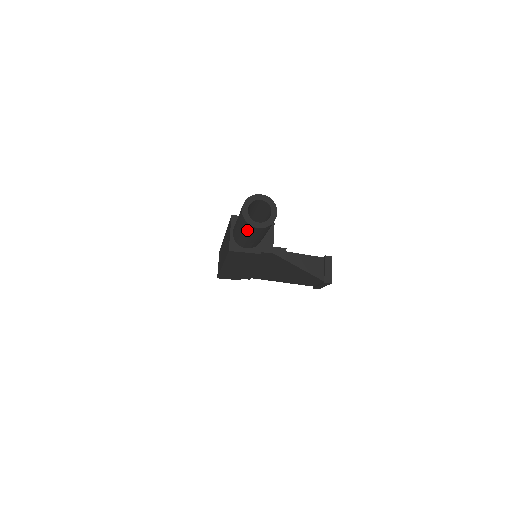
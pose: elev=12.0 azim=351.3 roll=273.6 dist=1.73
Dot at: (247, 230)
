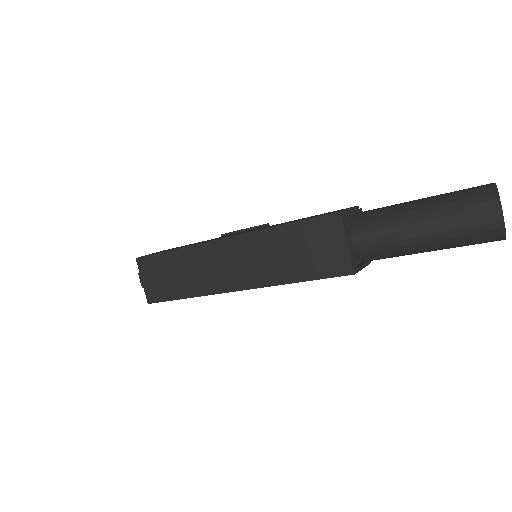
Dot at: (469, 243)
